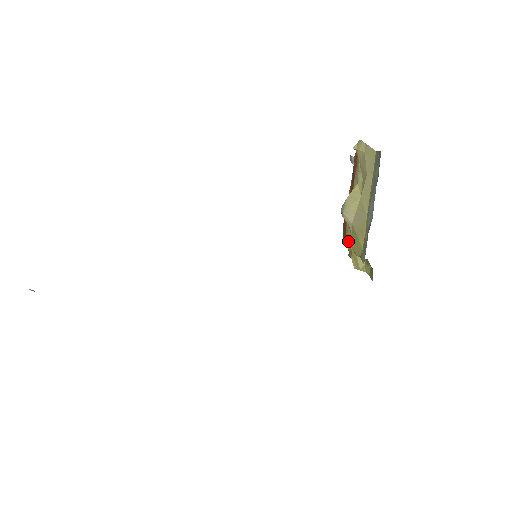
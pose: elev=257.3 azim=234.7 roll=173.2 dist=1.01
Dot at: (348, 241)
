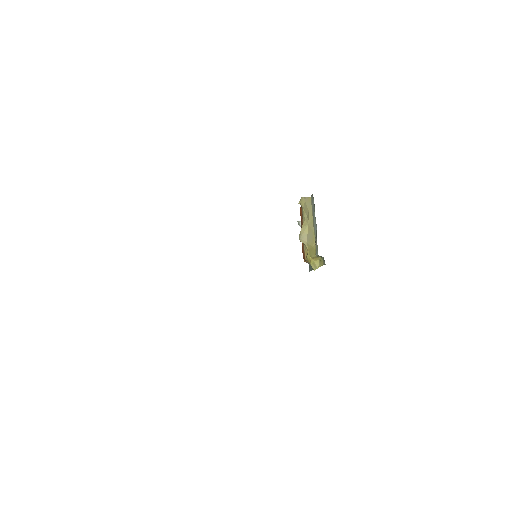
Dot at: (307, 255)
